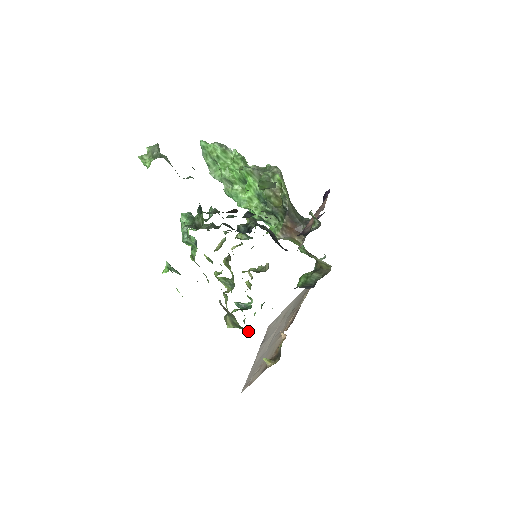
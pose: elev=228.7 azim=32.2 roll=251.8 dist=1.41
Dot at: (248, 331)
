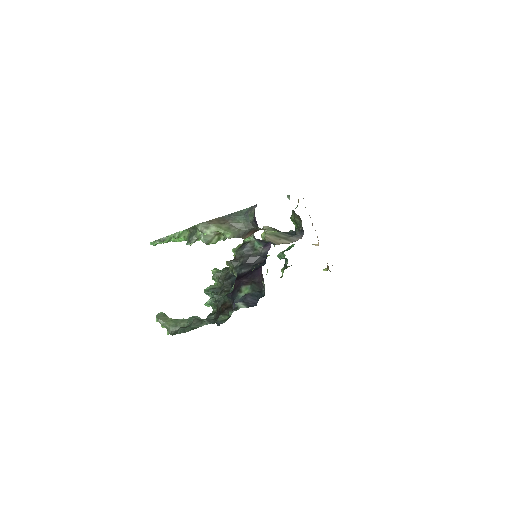
Dot at: occluded
